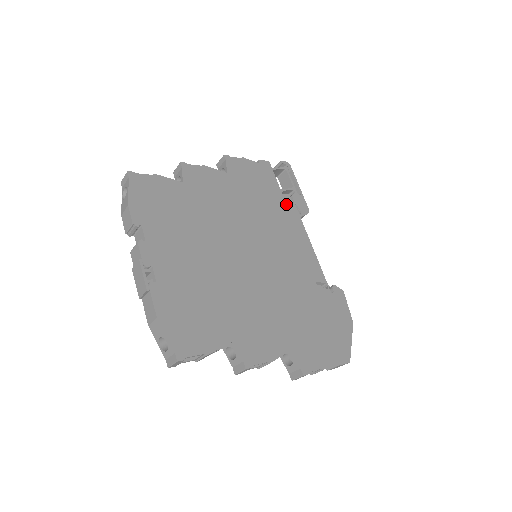
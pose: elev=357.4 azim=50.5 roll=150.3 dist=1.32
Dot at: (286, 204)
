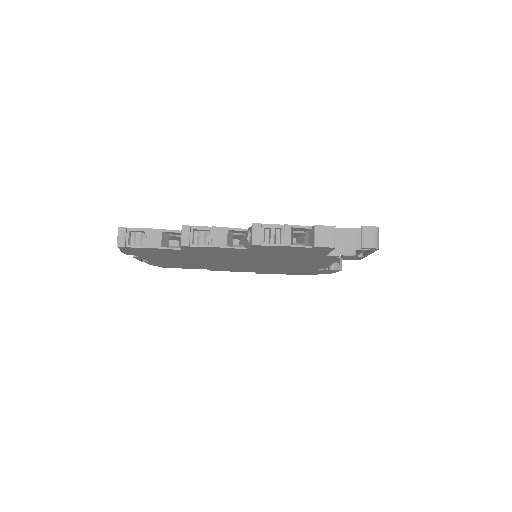
Dot at: (324, 257)
